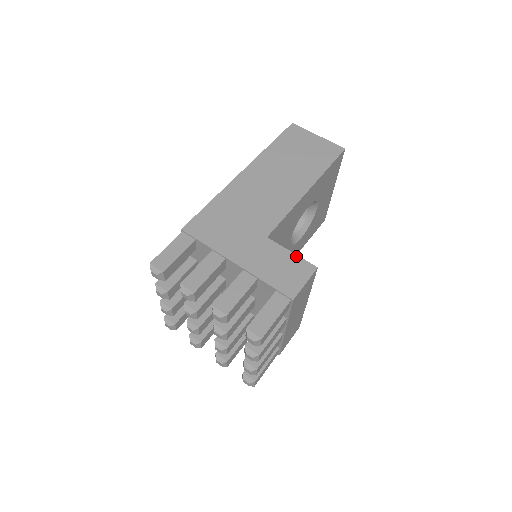
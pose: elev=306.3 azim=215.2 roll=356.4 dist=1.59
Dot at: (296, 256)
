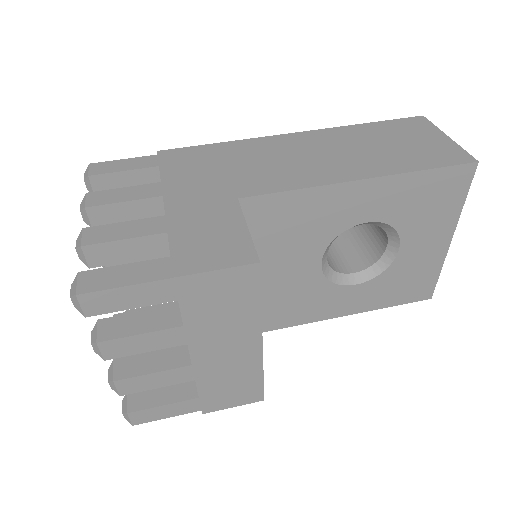
Dot at: (247, 234)
